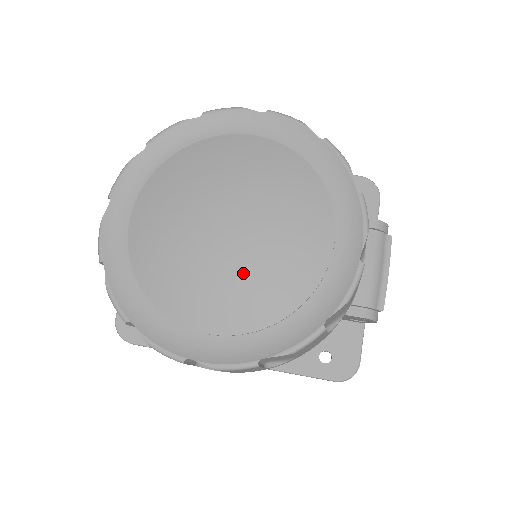
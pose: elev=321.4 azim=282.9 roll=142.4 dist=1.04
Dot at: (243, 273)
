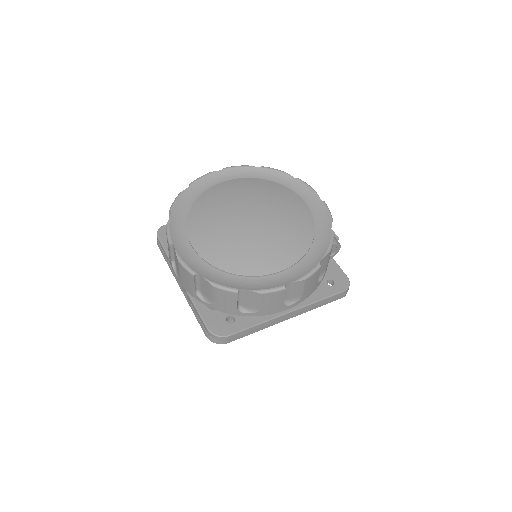
Dot at: (279, 231)
